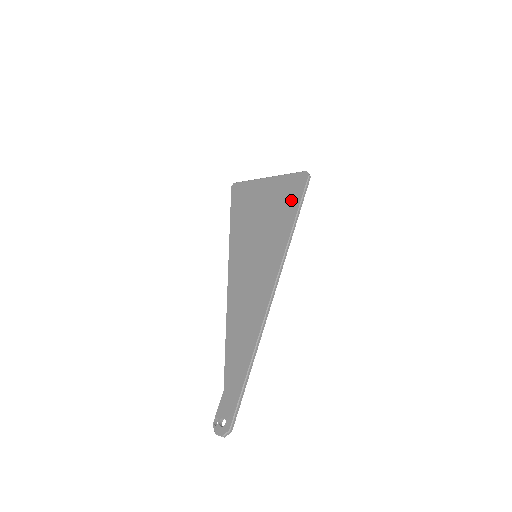
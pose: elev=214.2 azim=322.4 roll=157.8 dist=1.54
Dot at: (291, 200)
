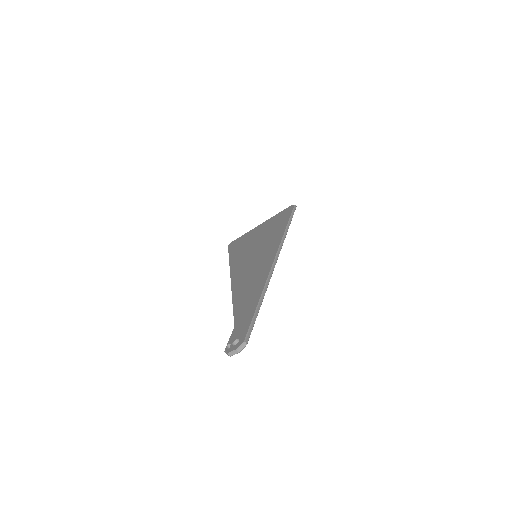
Dot at: (282, 219)
